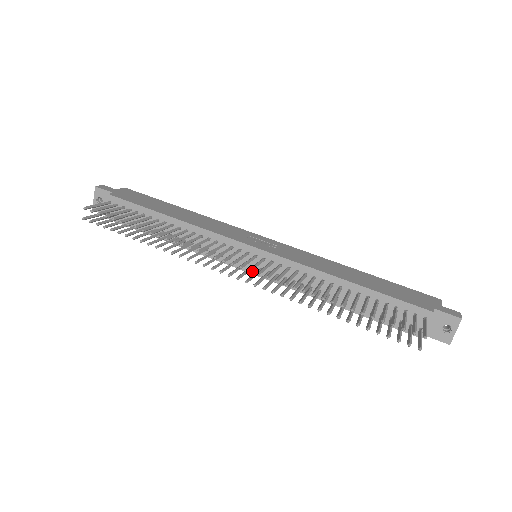
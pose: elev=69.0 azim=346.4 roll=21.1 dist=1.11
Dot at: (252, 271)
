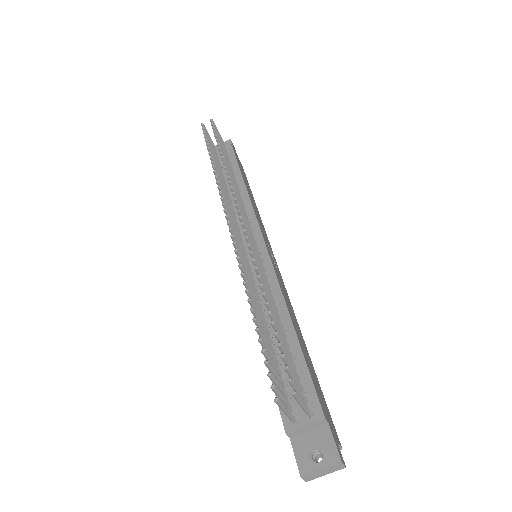
Dot at: occluded
